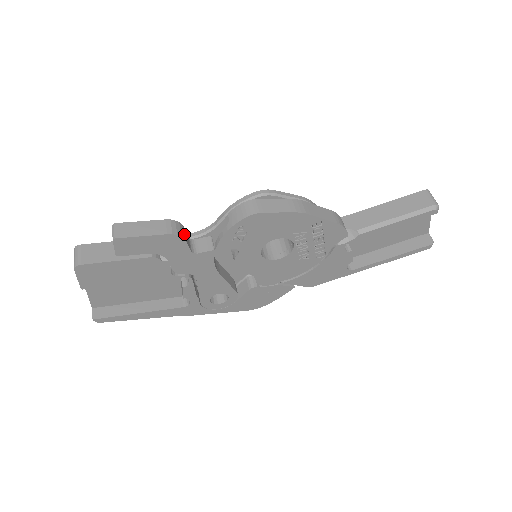
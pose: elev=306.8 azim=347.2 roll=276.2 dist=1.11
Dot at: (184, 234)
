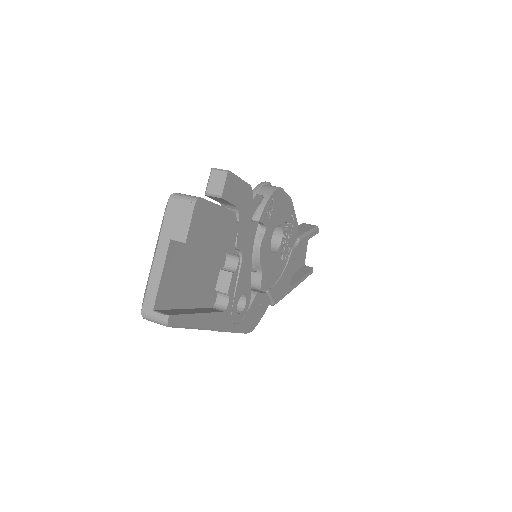
Dot at: occluded
